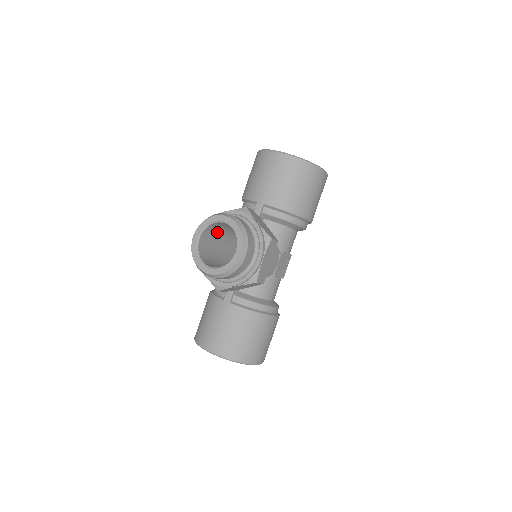
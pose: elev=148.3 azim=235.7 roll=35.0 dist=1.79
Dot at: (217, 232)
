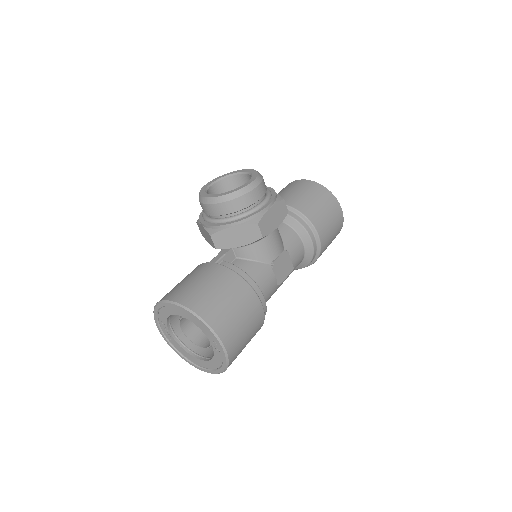
Dot at: occluded
